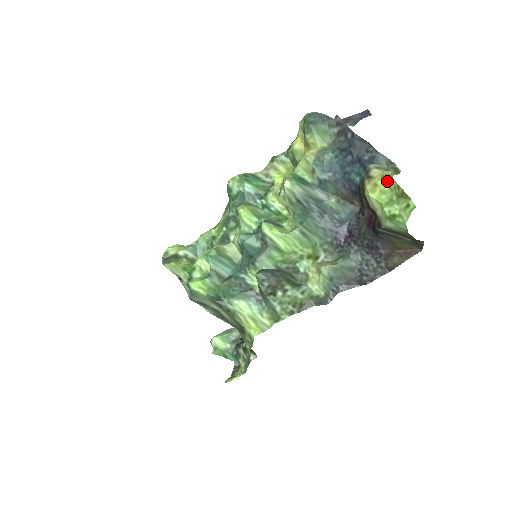
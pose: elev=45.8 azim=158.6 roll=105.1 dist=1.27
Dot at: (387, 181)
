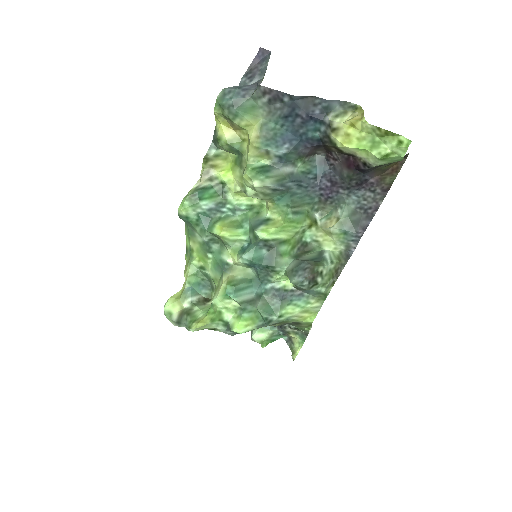
Dot at: (361, 127)
